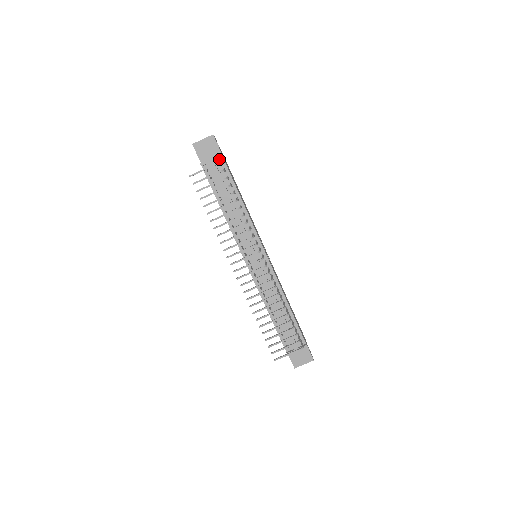
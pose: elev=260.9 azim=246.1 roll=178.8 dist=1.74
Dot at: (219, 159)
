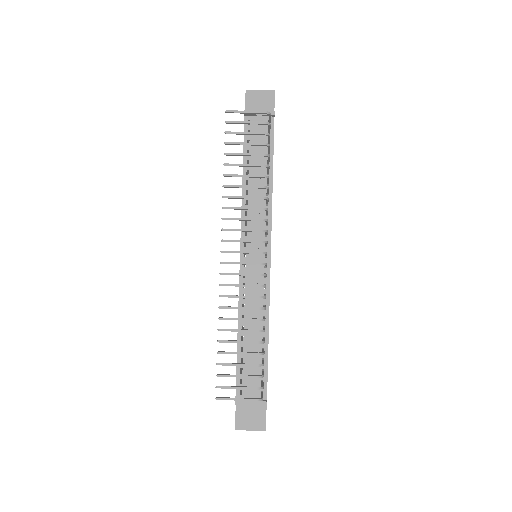
Dot at: occluded
